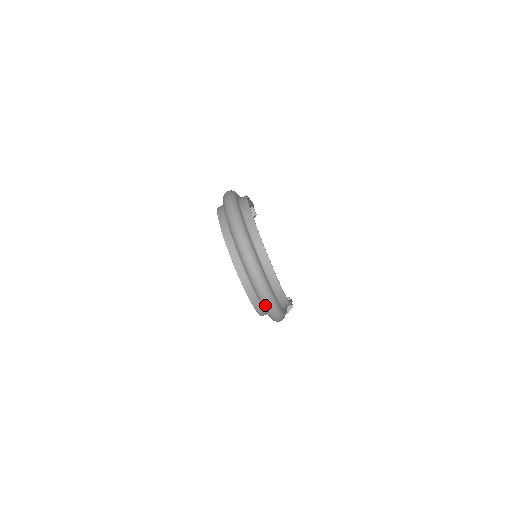
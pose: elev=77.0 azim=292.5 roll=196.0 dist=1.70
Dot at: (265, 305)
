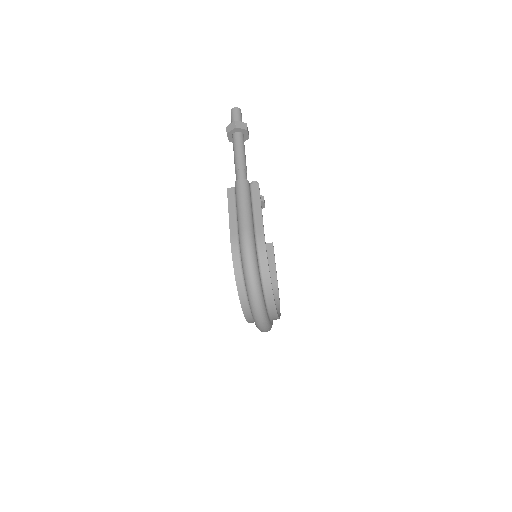
Dot at: occluded
